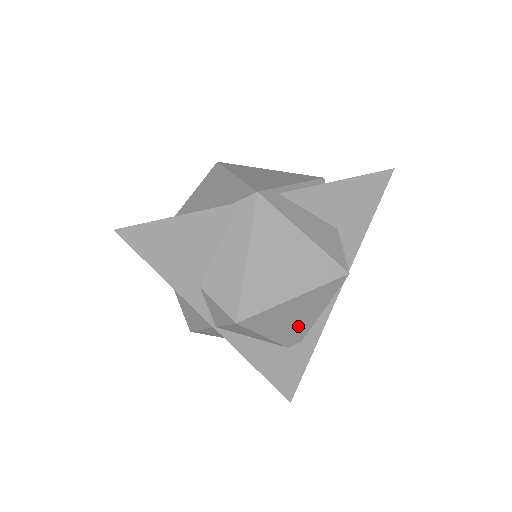
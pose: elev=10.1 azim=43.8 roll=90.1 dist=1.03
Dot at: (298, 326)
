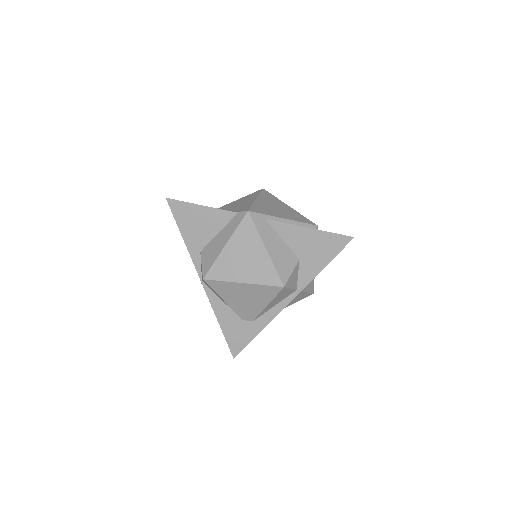
Dot at: (249, 307)
